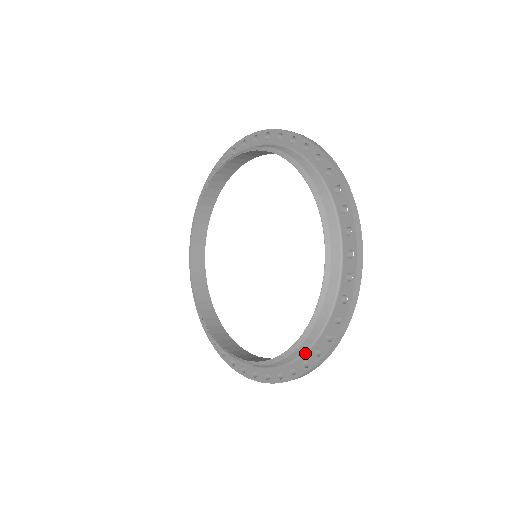
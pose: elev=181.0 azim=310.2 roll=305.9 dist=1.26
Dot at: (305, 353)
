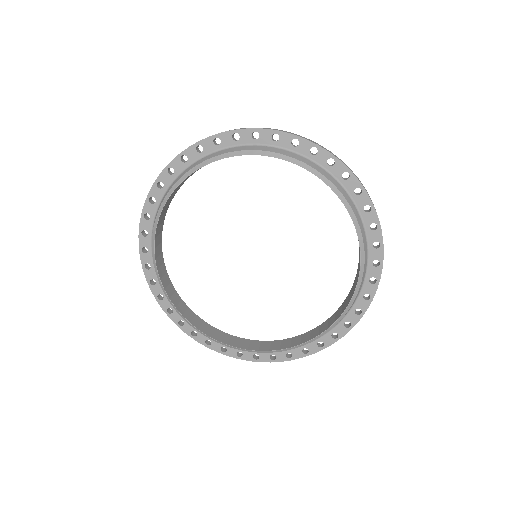
Dot at: (345, 317)
